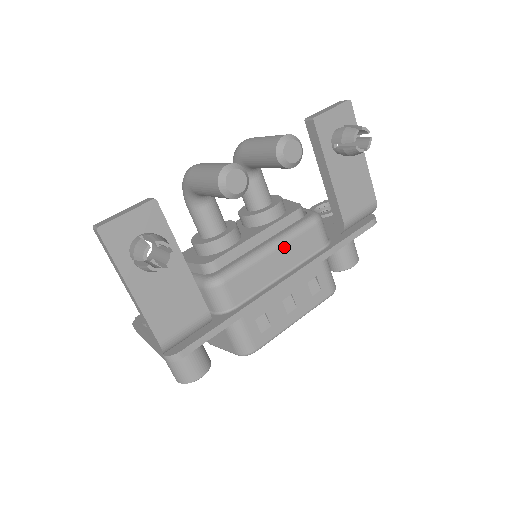
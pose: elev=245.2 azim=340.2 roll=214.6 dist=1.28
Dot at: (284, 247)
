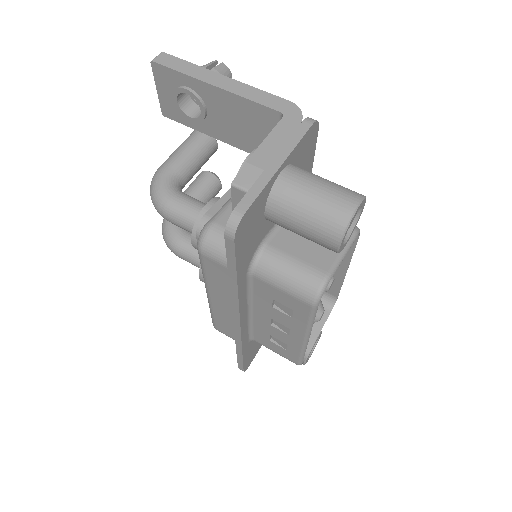
Dot at: occluded
